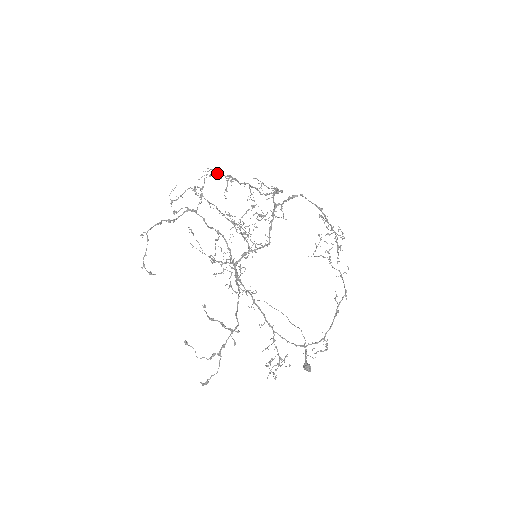
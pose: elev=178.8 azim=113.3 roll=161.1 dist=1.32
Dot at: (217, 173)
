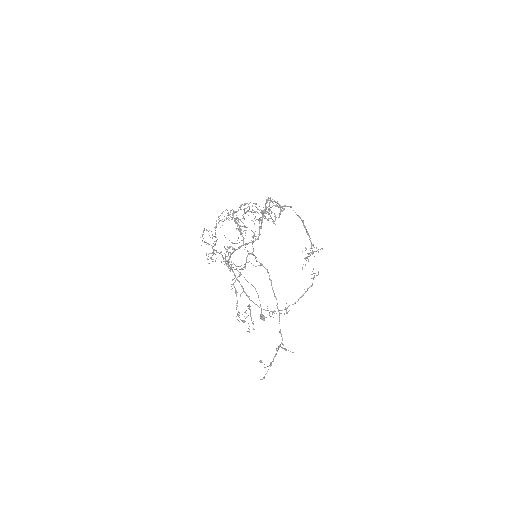
Dot at: occluded
